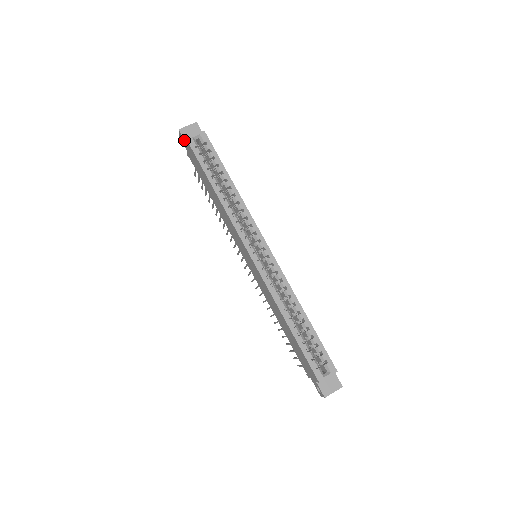
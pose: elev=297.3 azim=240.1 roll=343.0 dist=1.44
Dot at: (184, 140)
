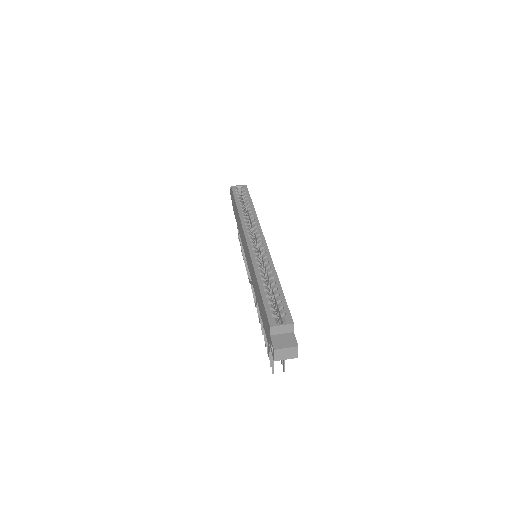
Dot at: (231, 192)
